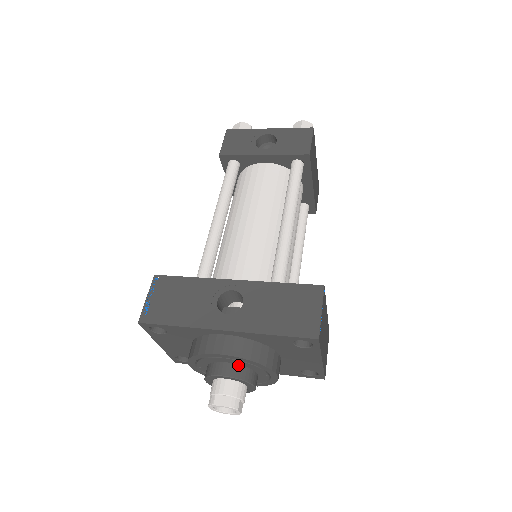
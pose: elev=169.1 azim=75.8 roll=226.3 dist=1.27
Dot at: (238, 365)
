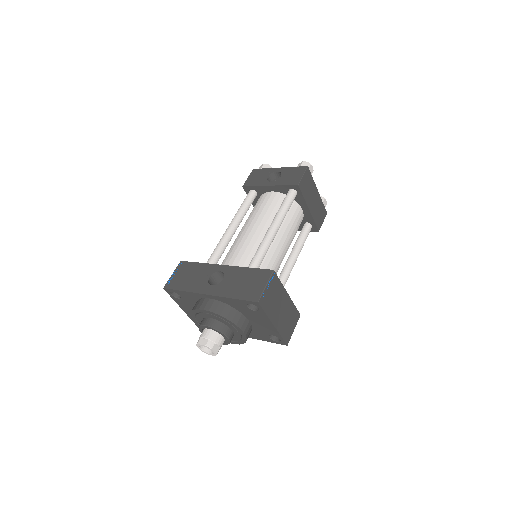
Dot at: (216, 320)
